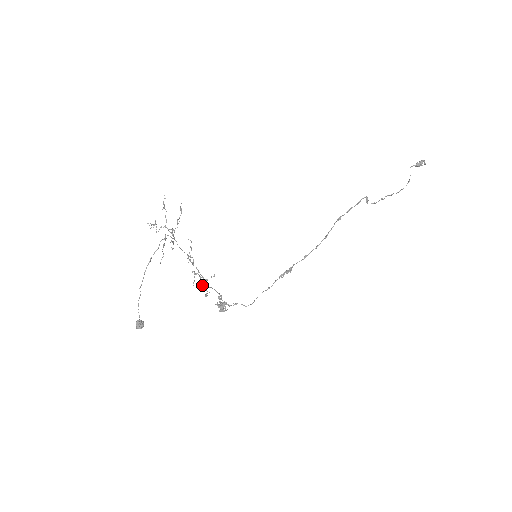
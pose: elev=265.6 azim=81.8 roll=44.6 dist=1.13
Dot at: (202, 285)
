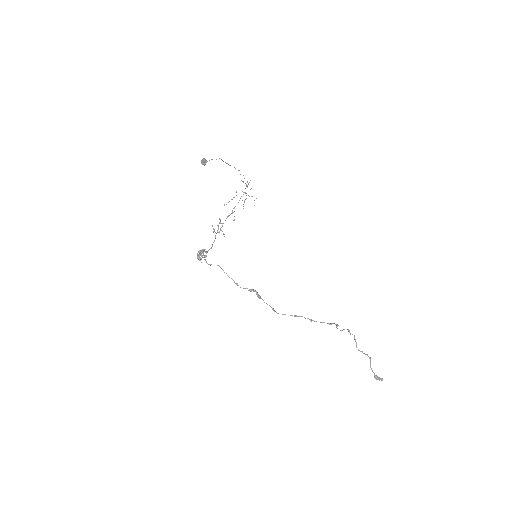
Dot at: (218, 225)
